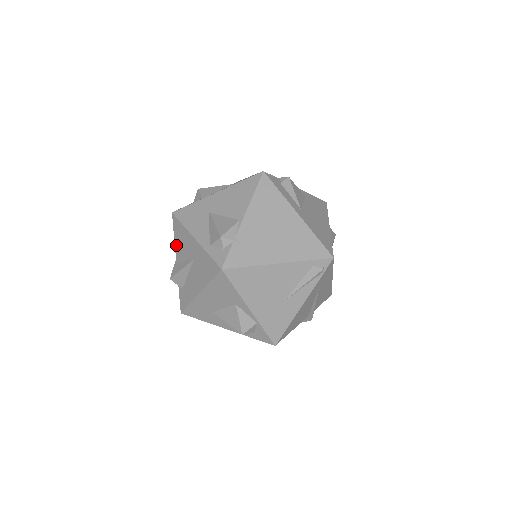
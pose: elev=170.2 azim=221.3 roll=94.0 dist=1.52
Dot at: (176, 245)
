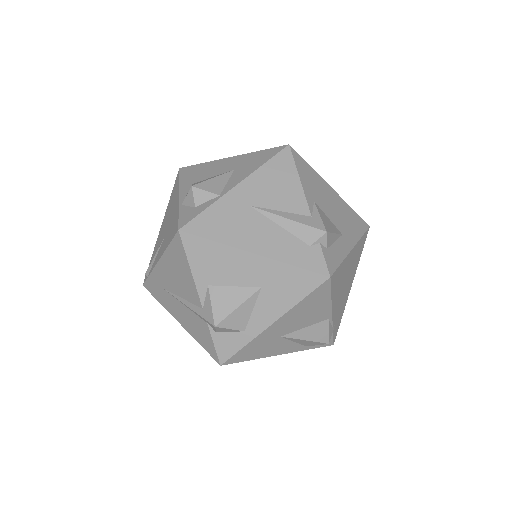
Dot at: occluded
